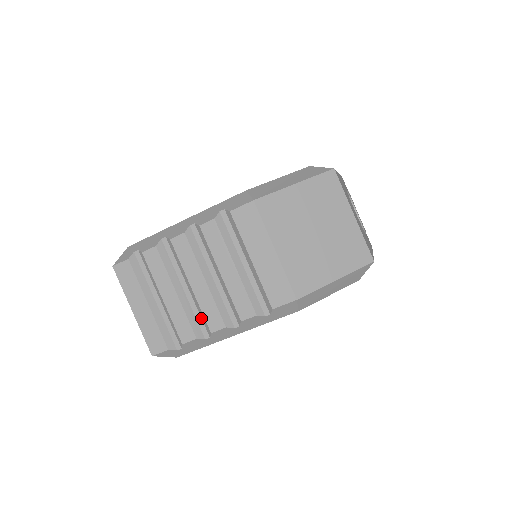
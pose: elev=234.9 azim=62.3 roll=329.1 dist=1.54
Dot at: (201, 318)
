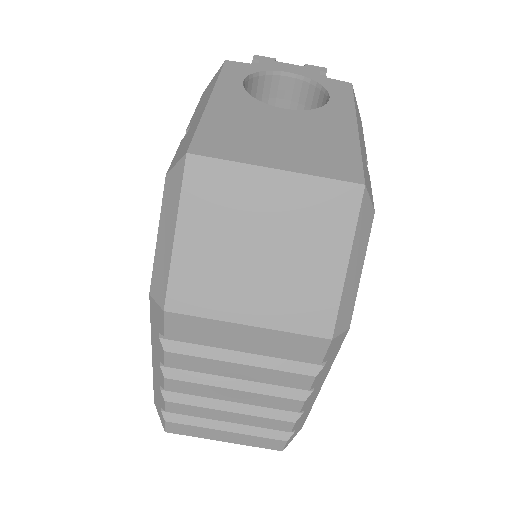
Dot at: occluded
